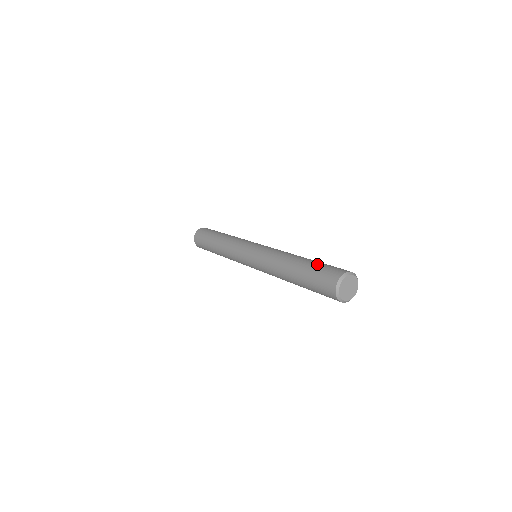
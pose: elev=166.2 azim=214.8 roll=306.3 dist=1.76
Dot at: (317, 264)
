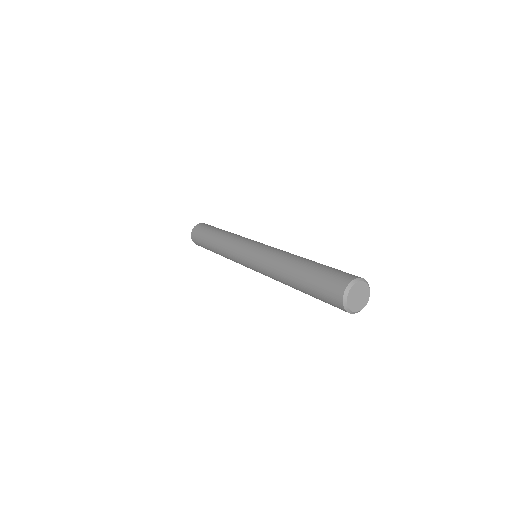
Dot at: (317, 272)
